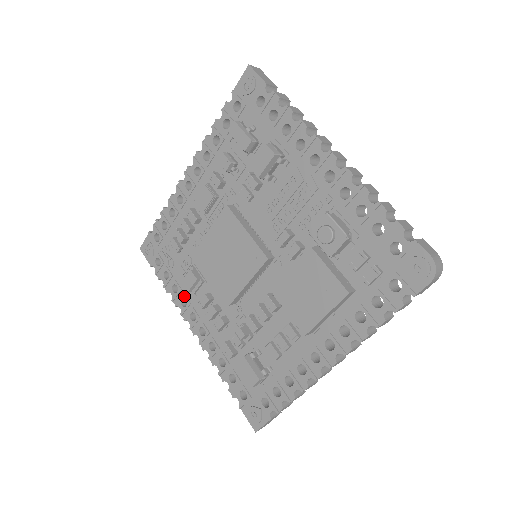
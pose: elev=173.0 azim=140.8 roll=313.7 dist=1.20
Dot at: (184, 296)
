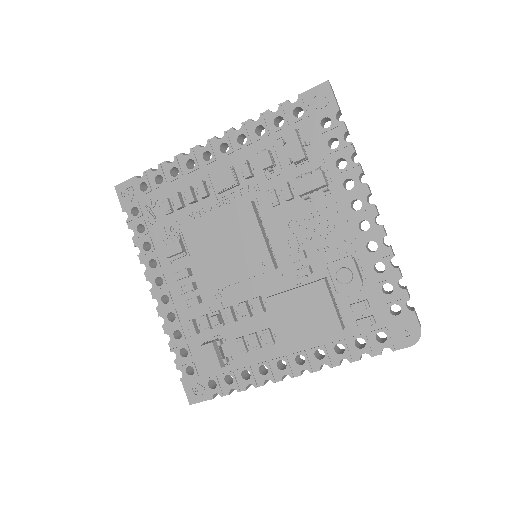
Dot at: (156, 258)
